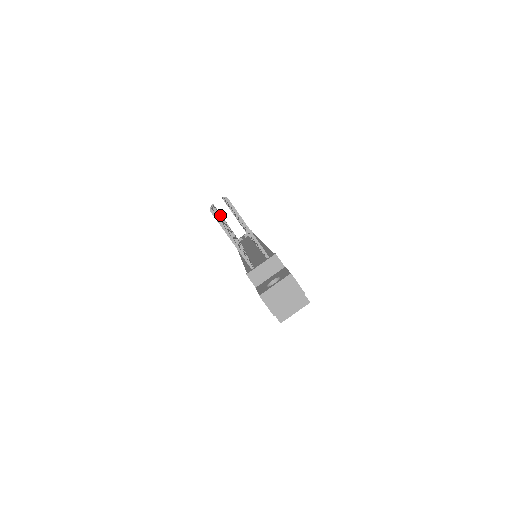
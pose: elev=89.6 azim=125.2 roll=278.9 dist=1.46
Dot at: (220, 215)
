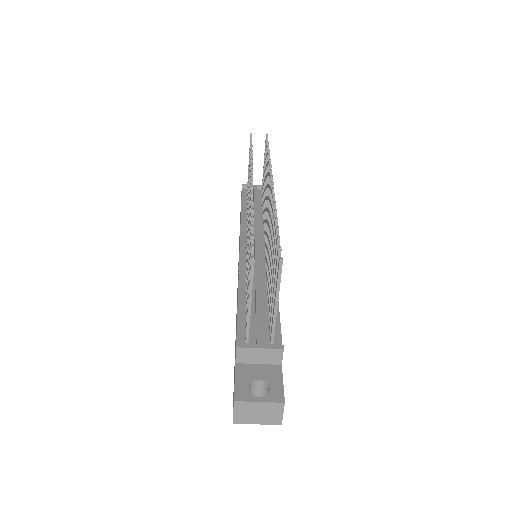
Dot at: occluded
